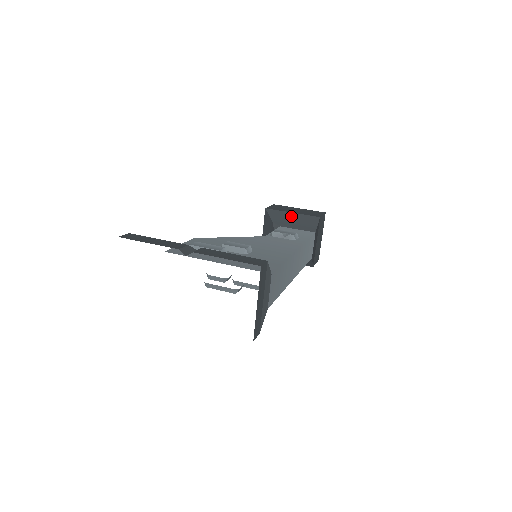
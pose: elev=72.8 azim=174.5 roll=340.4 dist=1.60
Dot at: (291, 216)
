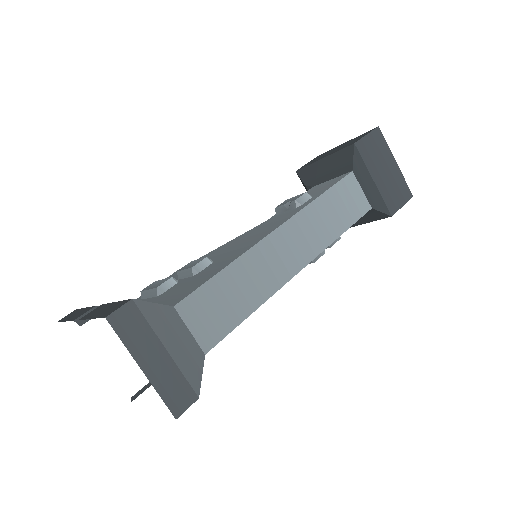
Dot at: (322, 164)
